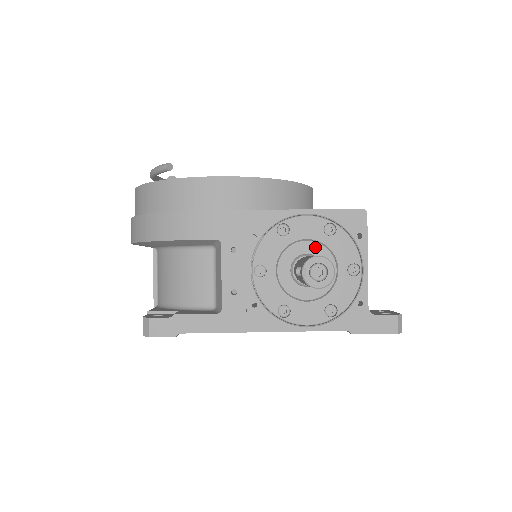
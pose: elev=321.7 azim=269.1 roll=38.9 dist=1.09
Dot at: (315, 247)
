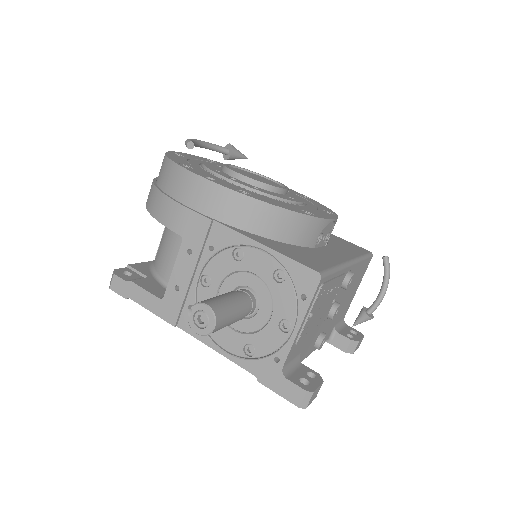
Dot at: (260, 285)
